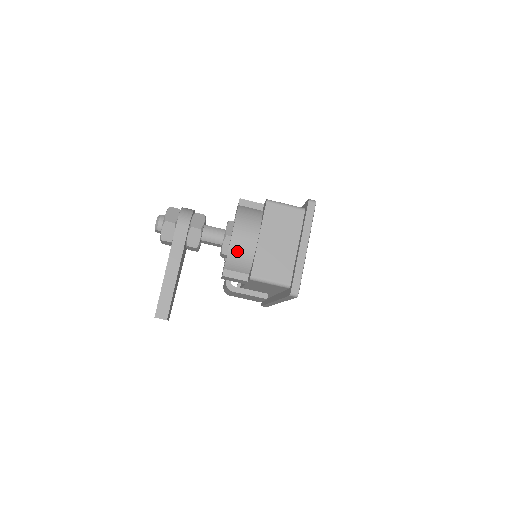
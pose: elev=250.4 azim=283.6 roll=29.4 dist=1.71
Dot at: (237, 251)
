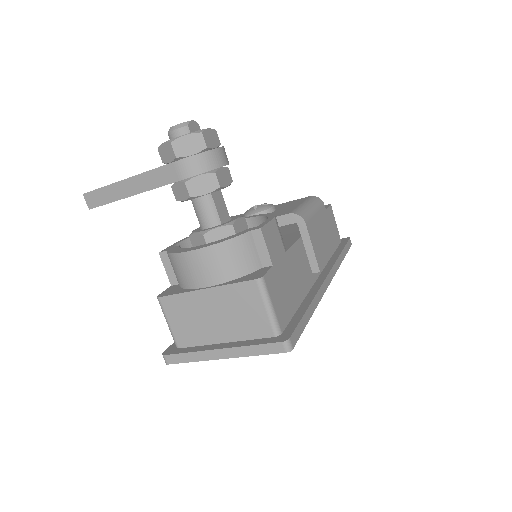
Dot at: (179, 265)
